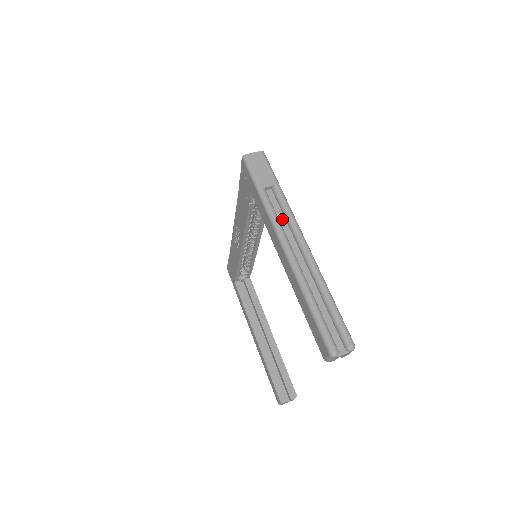
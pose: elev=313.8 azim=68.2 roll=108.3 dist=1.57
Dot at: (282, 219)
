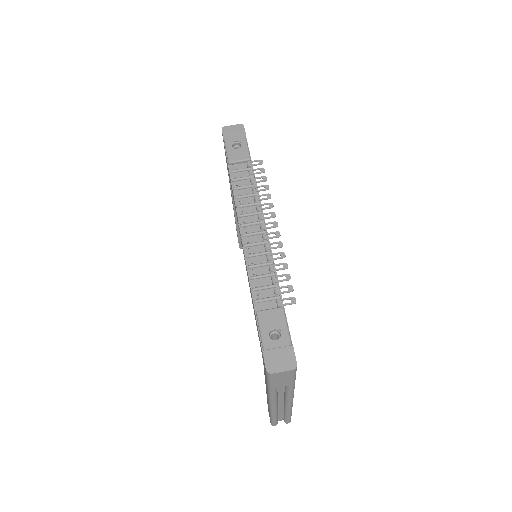
Dot at: (281, 391)
